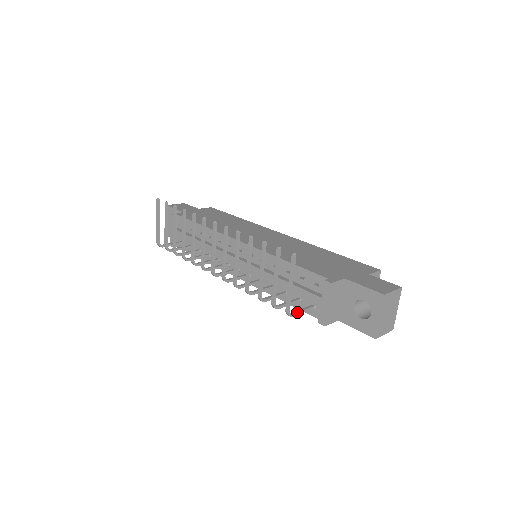
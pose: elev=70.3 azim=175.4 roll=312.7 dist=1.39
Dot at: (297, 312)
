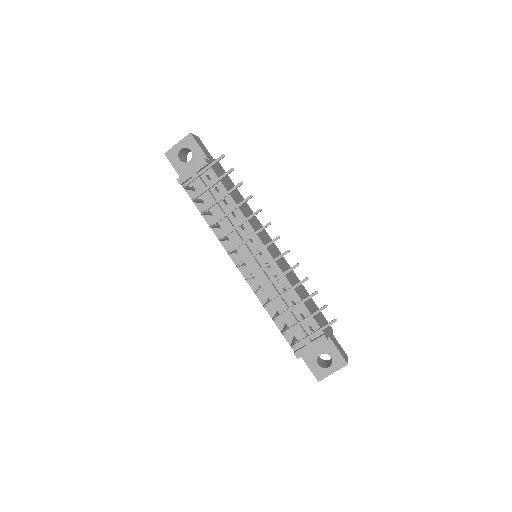
Dot at: occluded
